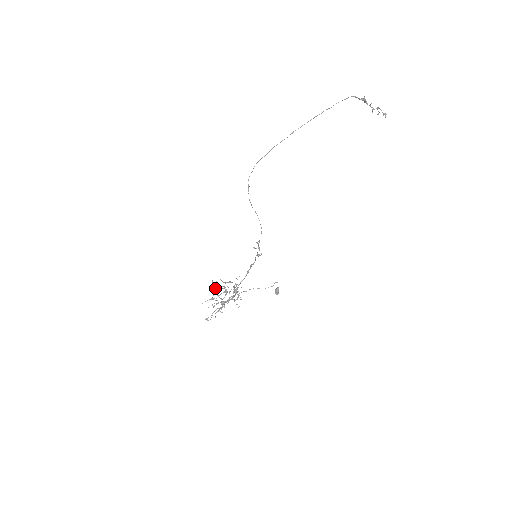
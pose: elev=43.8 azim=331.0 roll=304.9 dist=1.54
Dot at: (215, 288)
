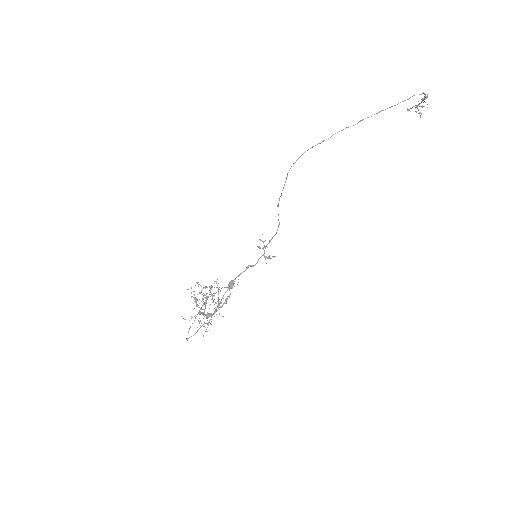
Dot at: occluded
